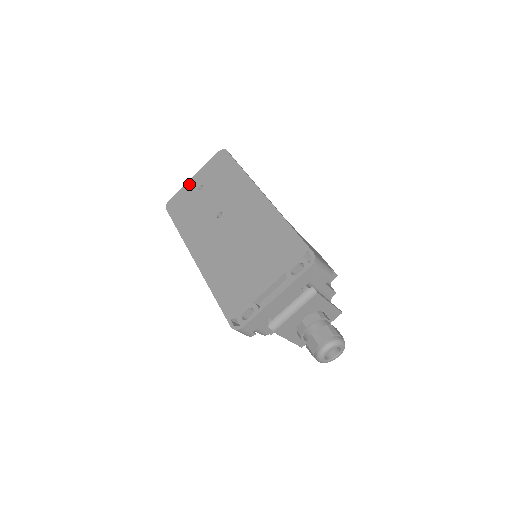
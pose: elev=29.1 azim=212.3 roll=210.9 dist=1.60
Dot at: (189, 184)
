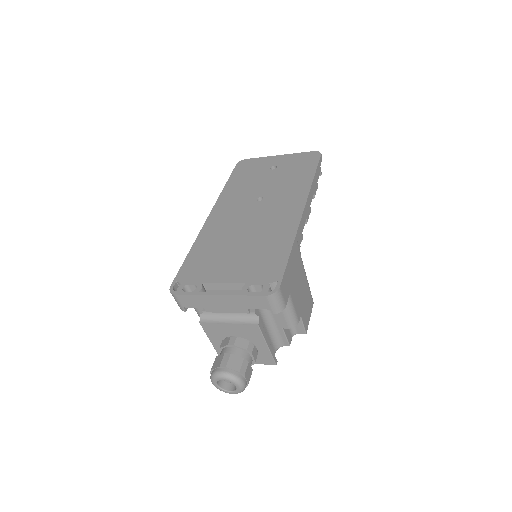
Dot at: (270, 158)
